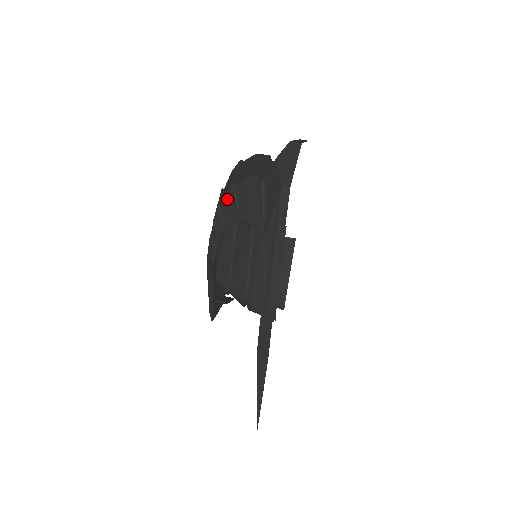
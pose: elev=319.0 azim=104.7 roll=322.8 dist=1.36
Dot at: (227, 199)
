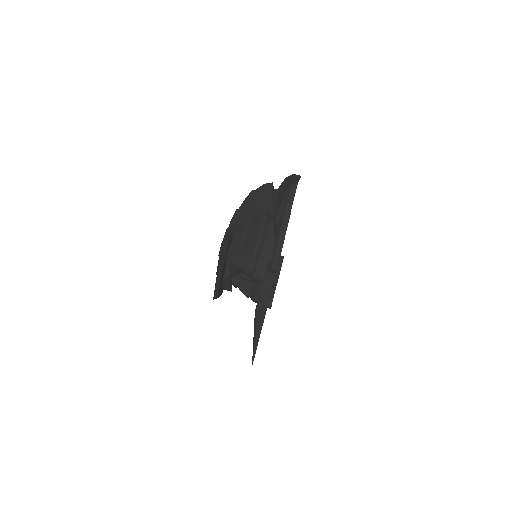
Dot at: (247, 201)
